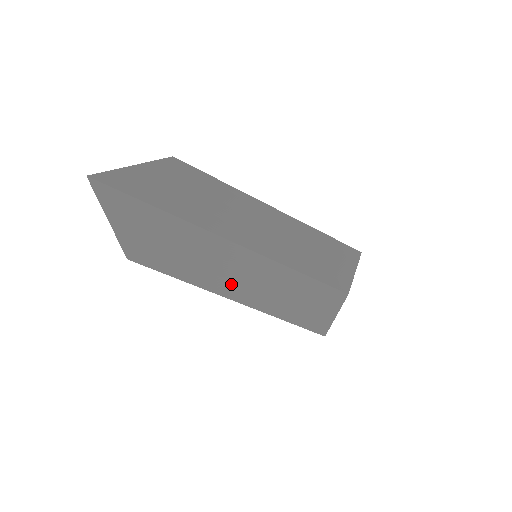
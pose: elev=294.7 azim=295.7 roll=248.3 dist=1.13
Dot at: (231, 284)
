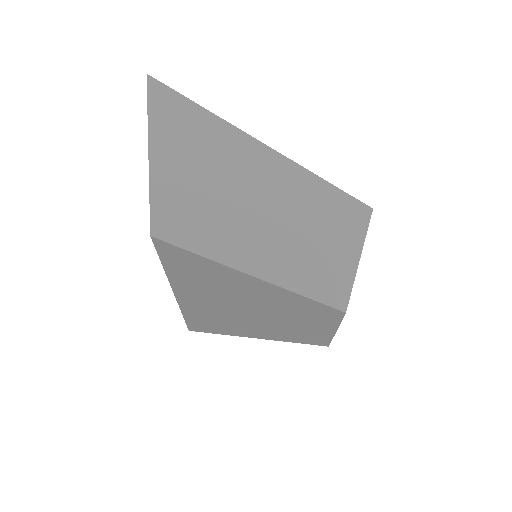
Dot at: (260, 240)
